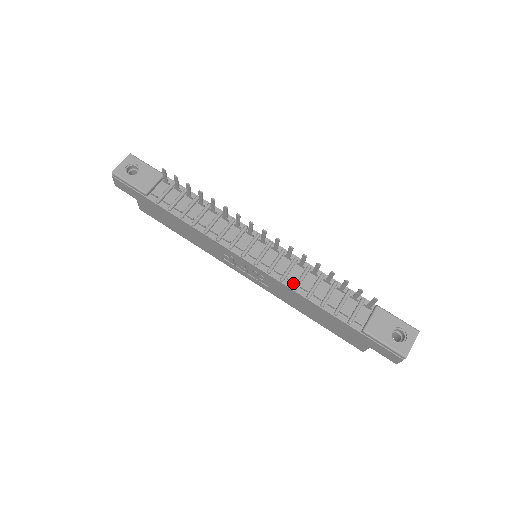
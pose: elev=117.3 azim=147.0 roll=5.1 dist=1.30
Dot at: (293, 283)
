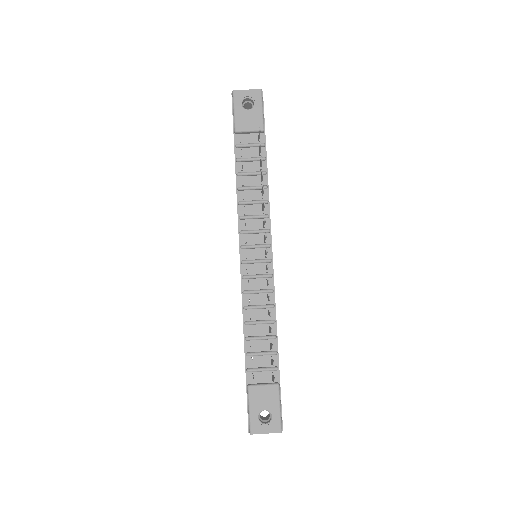
Dot at: (248, 303)
